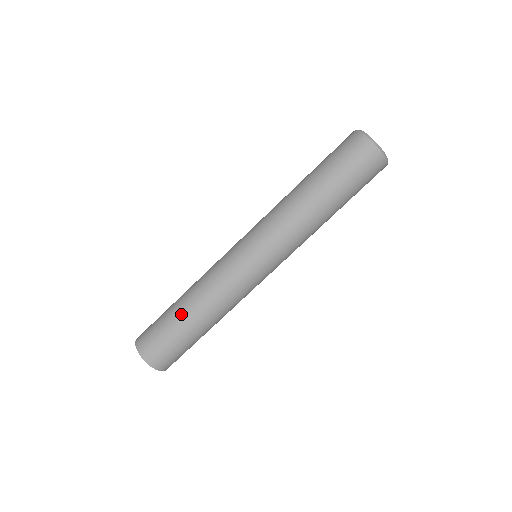
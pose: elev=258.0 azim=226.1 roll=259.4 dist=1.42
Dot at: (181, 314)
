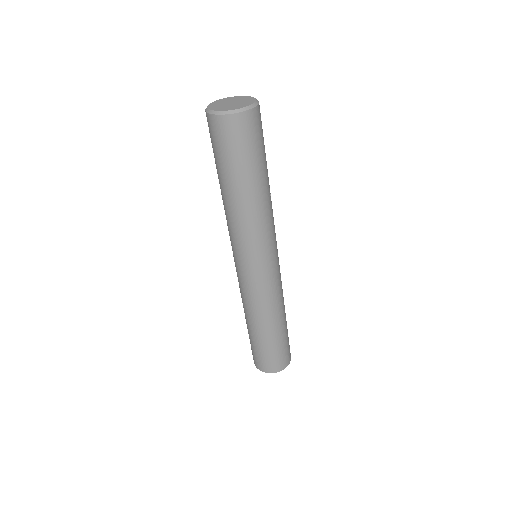
Dot at: (255, 334)
